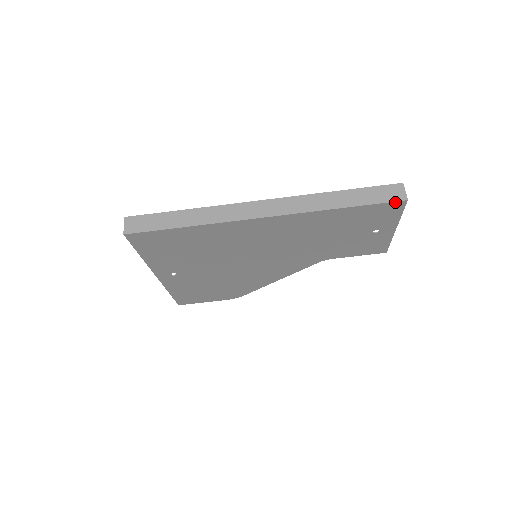
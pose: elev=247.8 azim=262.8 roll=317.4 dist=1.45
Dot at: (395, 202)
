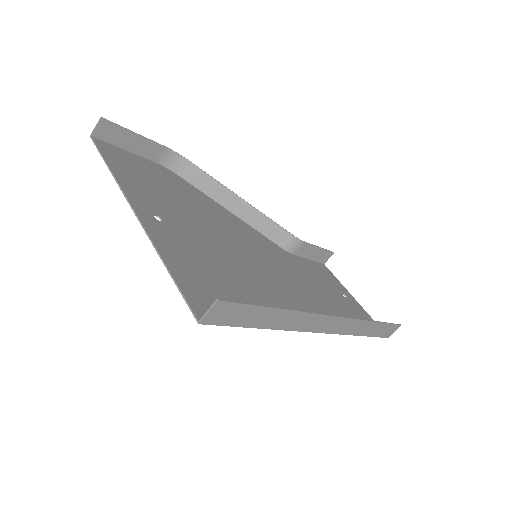
Dot at: (383, 336)
